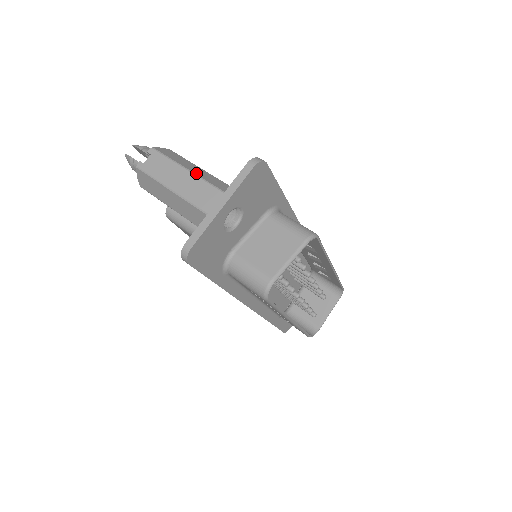
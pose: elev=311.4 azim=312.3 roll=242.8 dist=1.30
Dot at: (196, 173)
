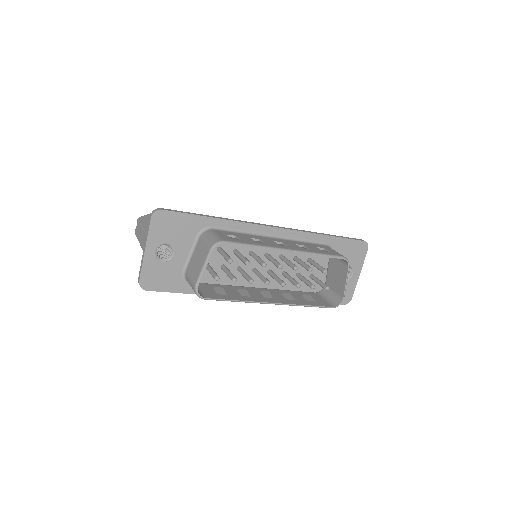
Dot at: (146, 229)
